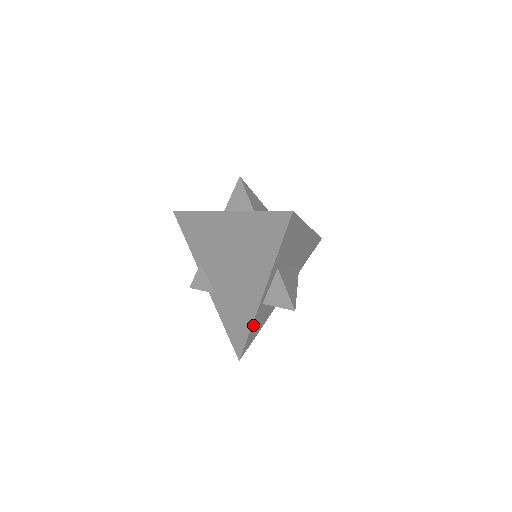
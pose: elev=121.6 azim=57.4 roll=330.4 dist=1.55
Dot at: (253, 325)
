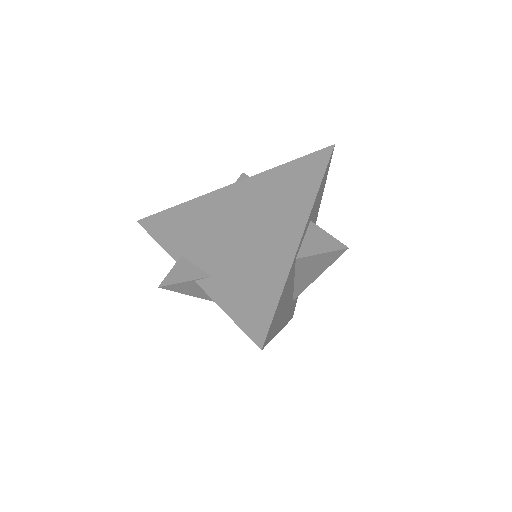
Dot at: (284, 287)
